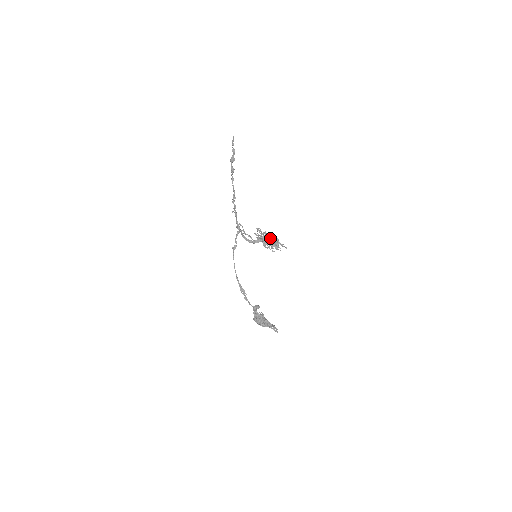
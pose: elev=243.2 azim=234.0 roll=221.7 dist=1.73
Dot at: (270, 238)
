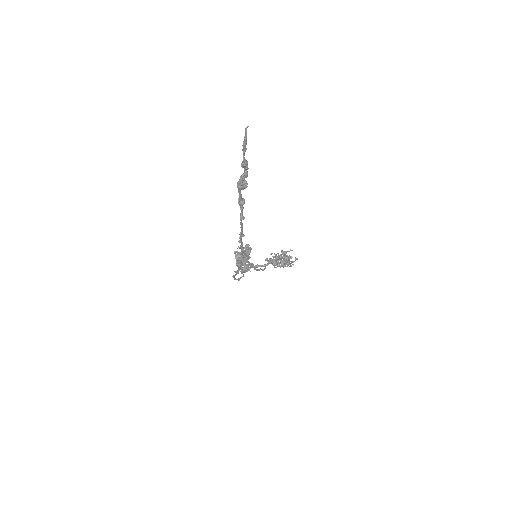
Dot at: occluded
